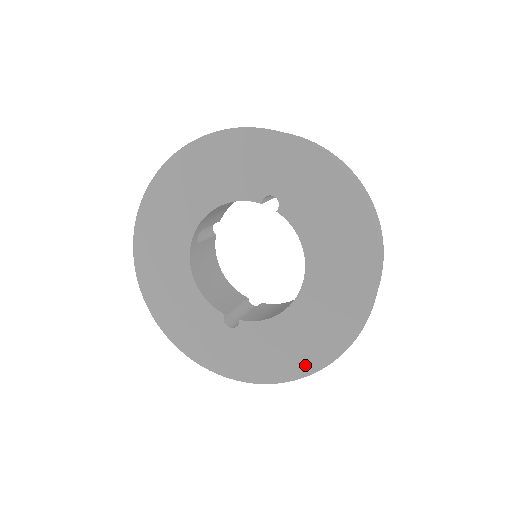
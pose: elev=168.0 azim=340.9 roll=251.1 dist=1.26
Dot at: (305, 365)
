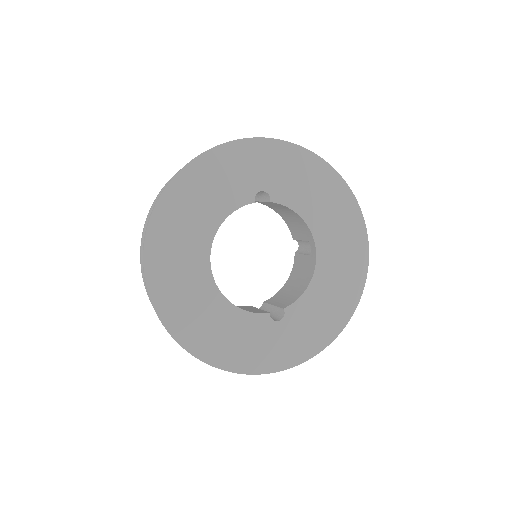
Dot at: (347, 308)
